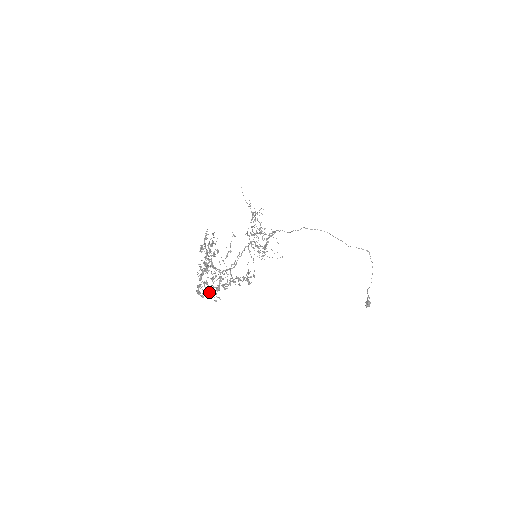
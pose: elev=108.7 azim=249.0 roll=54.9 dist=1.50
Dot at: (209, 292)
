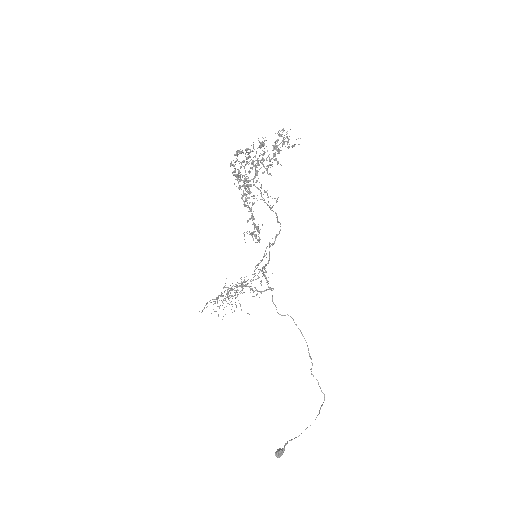
Dot at: (243, 166)
